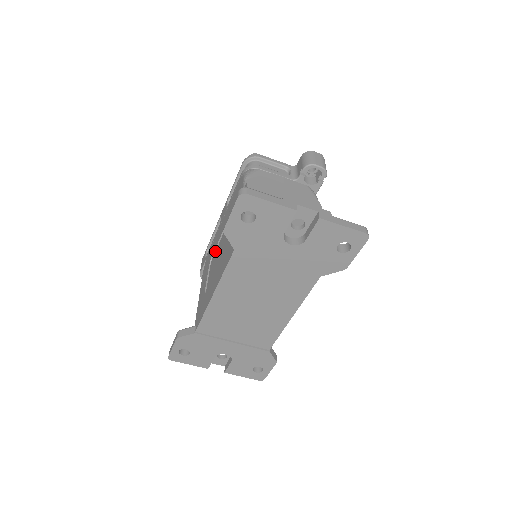
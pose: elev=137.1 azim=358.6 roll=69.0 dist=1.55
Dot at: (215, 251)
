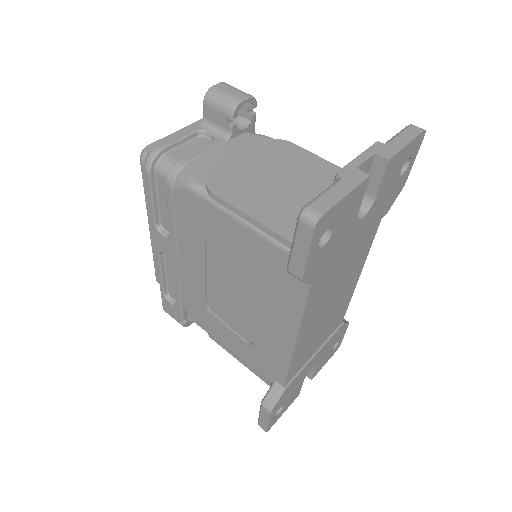
Dot at: (206, 294)
